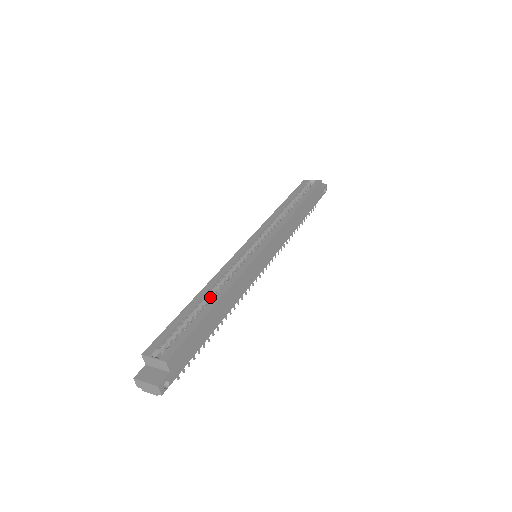
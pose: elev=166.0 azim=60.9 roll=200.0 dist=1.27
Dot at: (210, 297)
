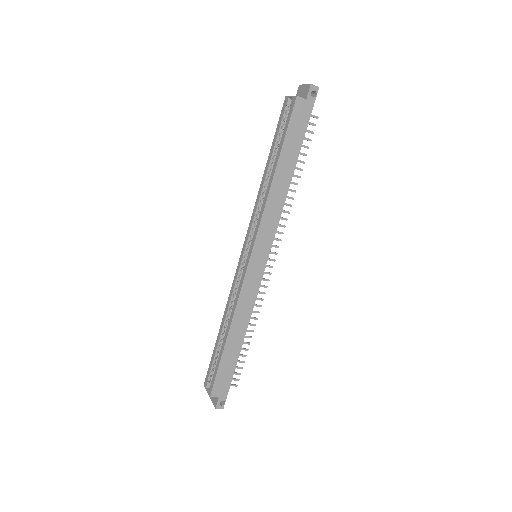
Dot at: occluded
